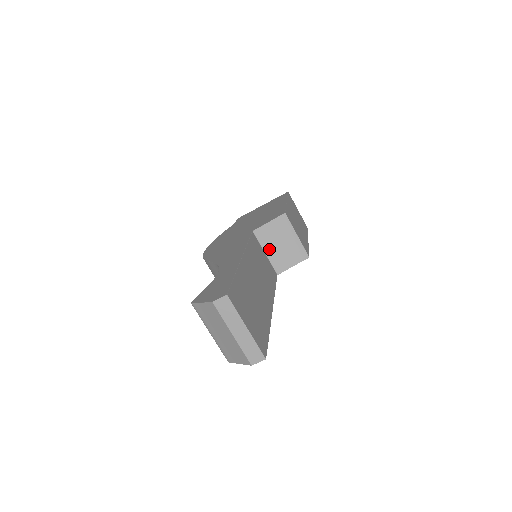
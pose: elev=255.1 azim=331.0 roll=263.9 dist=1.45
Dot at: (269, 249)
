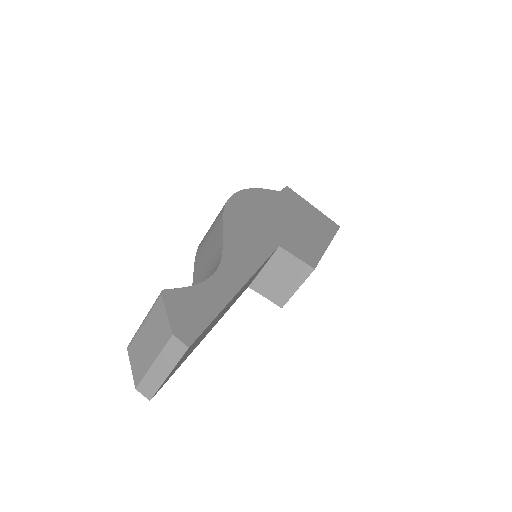
Dot at: (270, 269)
